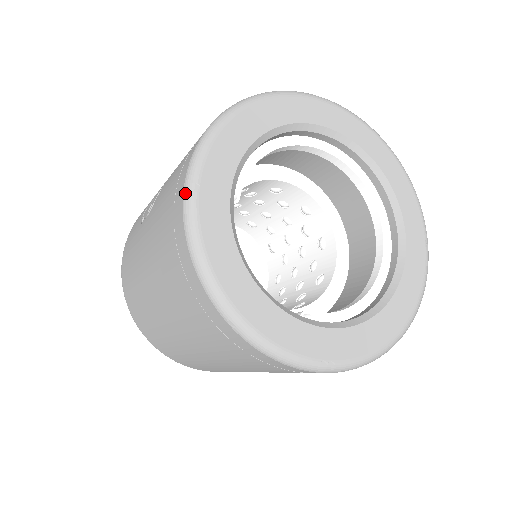
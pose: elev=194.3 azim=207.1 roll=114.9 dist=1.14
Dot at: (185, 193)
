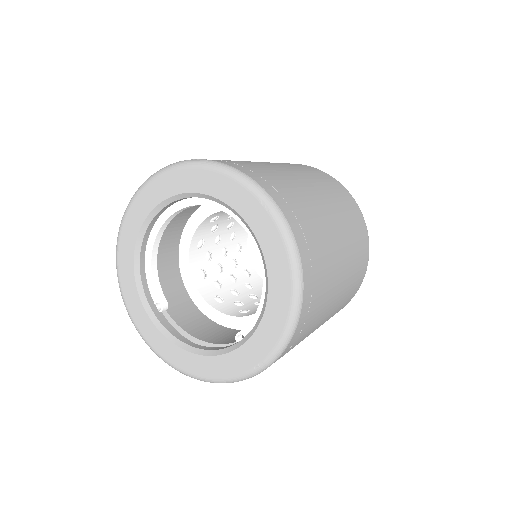
Dot at: (140, 334)
